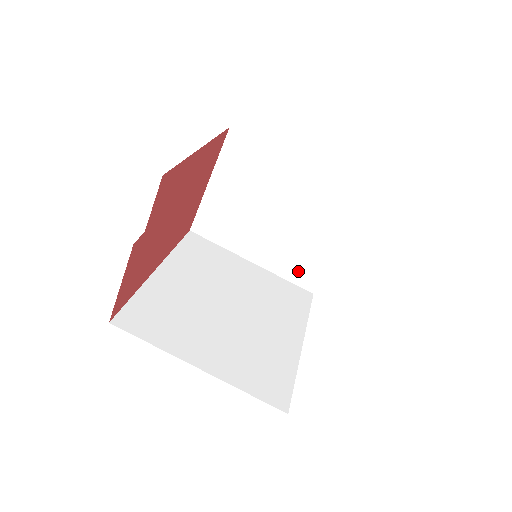
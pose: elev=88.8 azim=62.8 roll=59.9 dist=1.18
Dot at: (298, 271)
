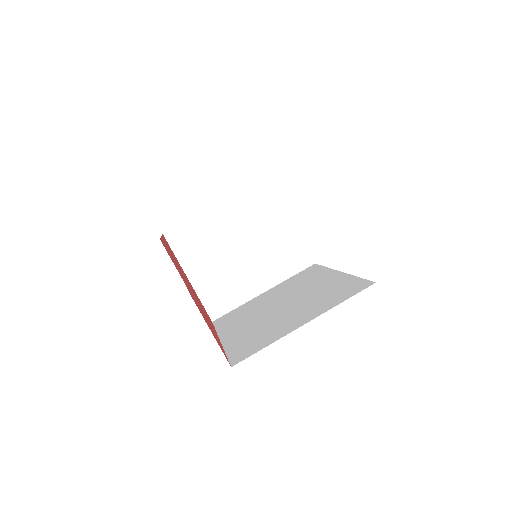
Dot at: (291, 262)
